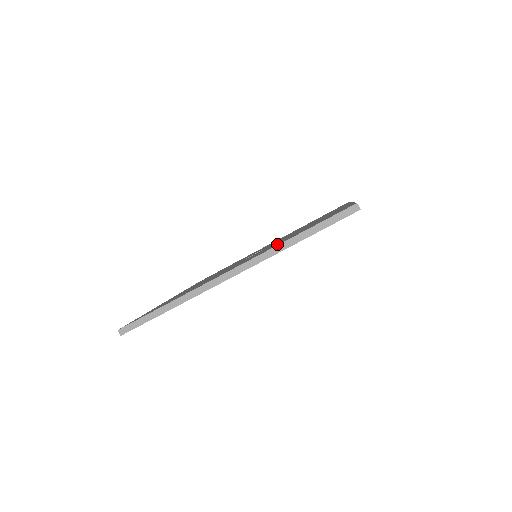
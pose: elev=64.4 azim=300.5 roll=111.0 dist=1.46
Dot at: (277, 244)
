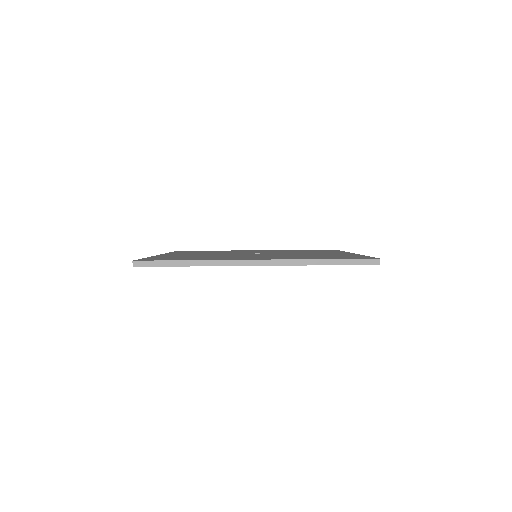
Dot at: occluded
